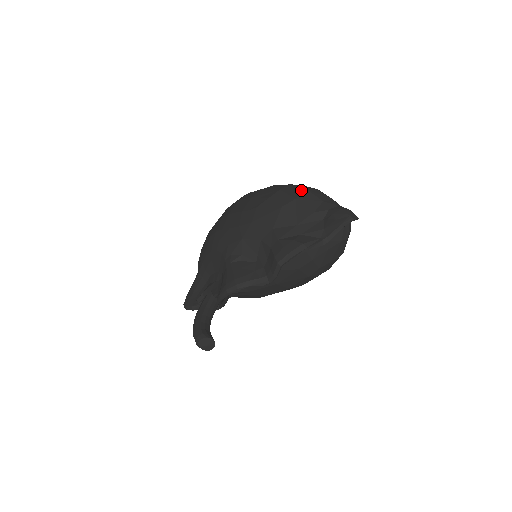
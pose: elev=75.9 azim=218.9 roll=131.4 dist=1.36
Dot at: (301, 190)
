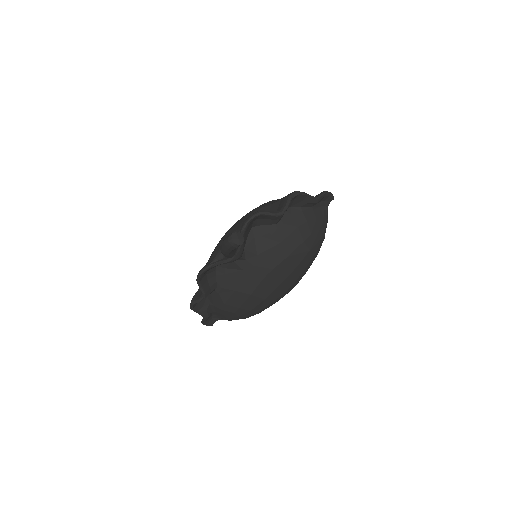
Dot at: occluded
